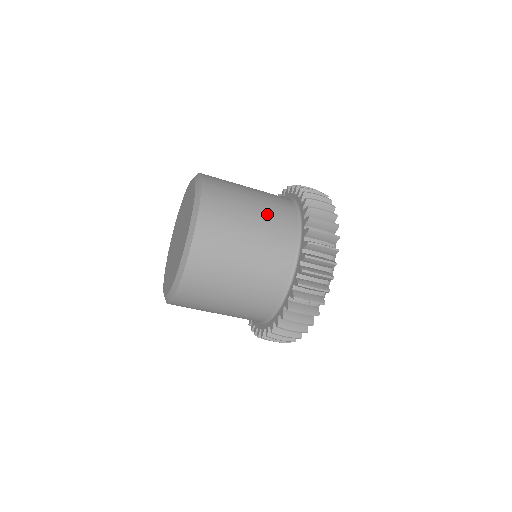
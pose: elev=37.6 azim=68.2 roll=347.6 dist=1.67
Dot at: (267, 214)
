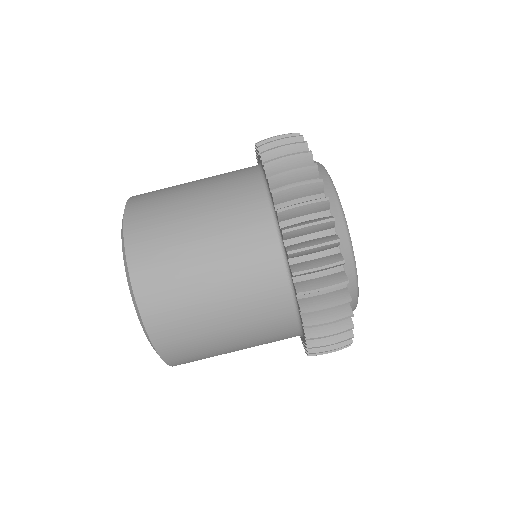
Dot at: (214, 176)
